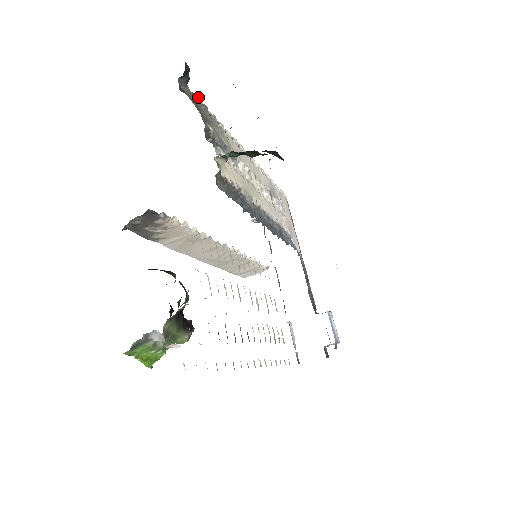
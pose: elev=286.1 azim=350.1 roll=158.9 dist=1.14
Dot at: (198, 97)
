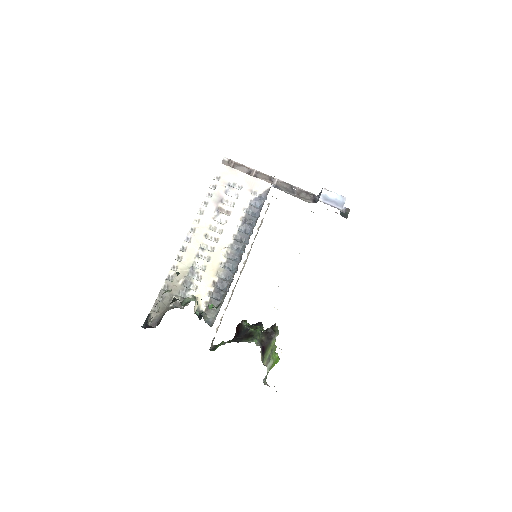
Dot at: (155, 301)
